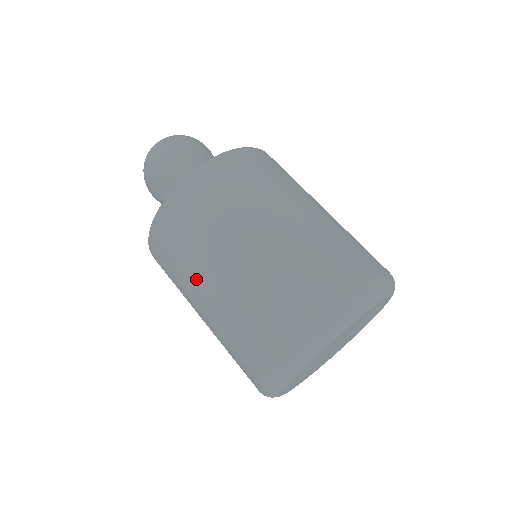
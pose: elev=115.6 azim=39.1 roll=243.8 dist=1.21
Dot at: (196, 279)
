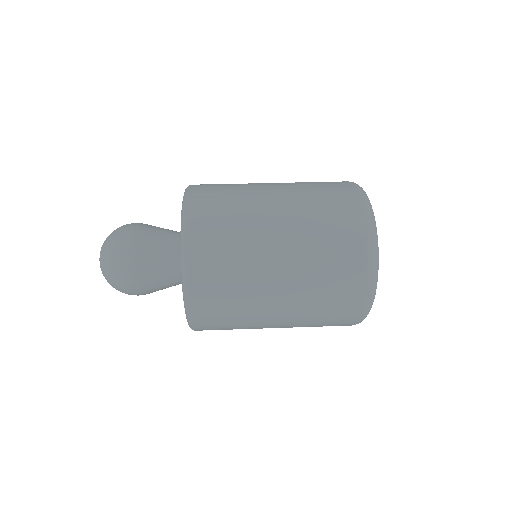
Dot at: (257, 199)
